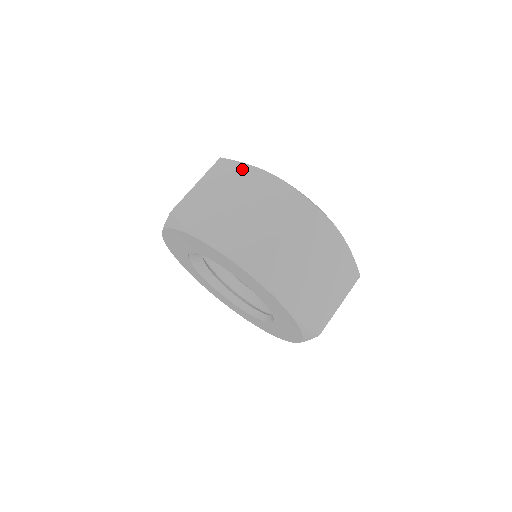
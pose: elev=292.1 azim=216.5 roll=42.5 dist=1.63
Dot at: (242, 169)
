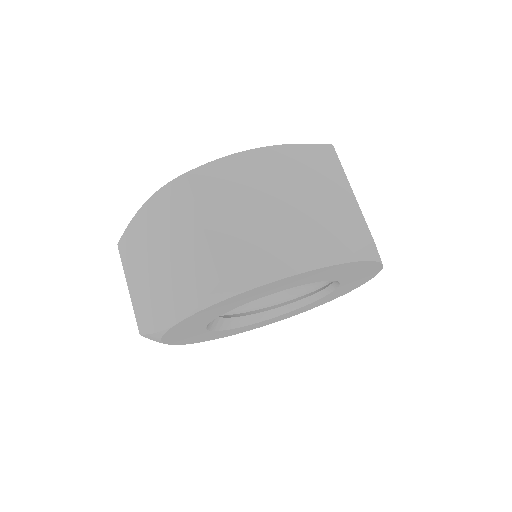
Dot at: (229, 166)
